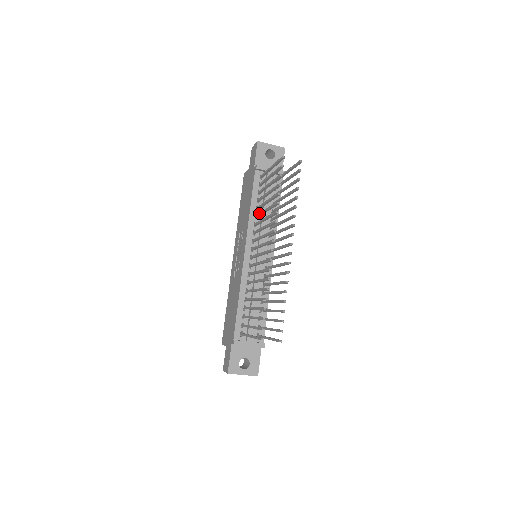
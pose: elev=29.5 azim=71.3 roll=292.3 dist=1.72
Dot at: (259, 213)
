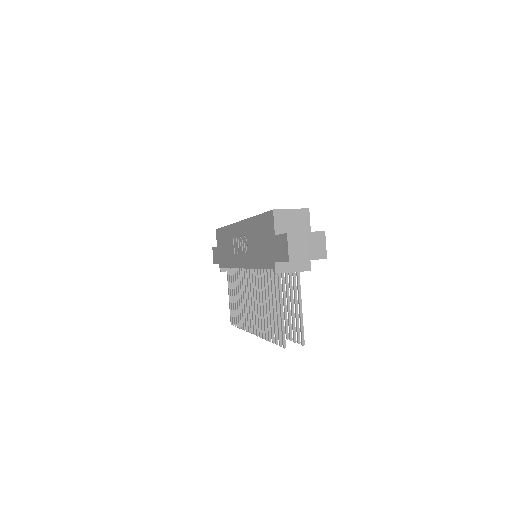
Dot at: (261, 284)
